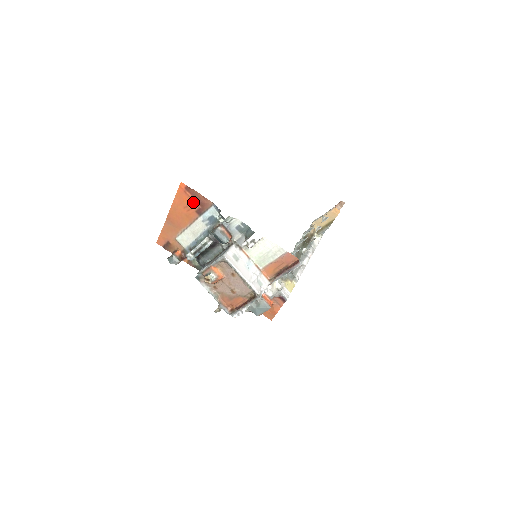
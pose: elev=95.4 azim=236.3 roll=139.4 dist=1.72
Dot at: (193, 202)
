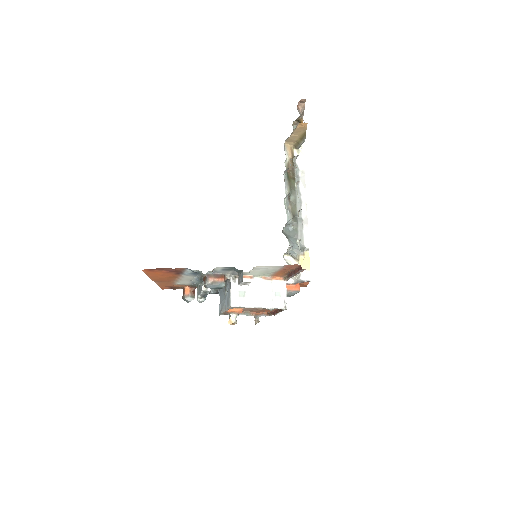
Dot at: (166, 272)
